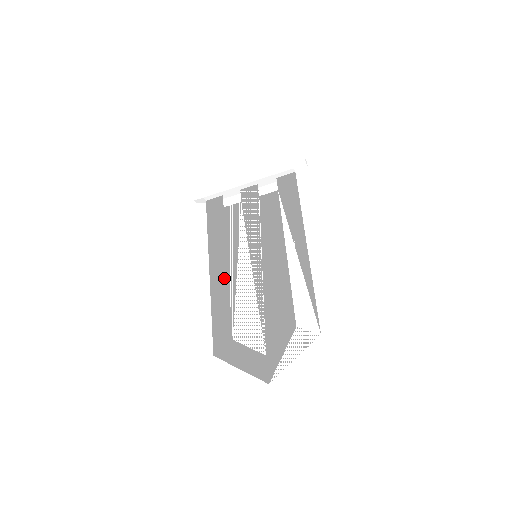
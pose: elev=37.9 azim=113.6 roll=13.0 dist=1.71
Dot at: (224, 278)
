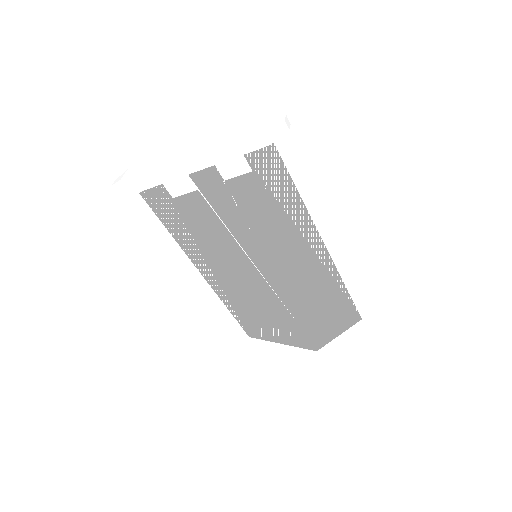
Dot at: (224, 279)
